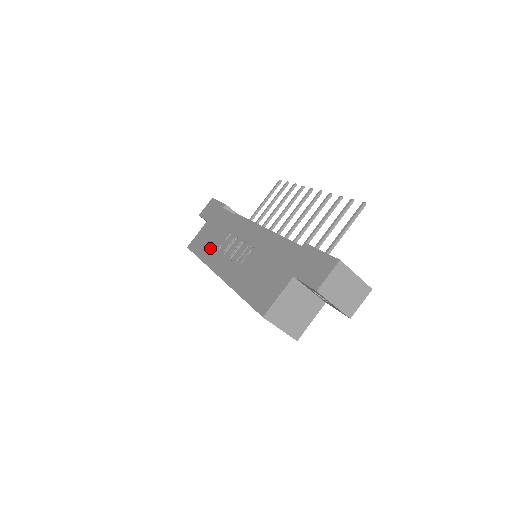
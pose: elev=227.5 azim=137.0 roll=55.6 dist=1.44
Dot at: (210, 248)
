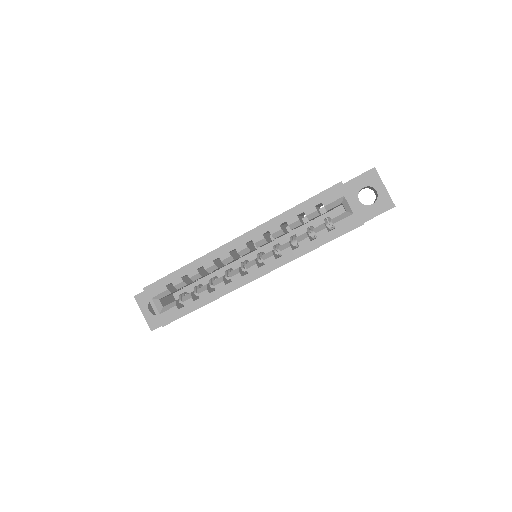
Dot at: occluded
